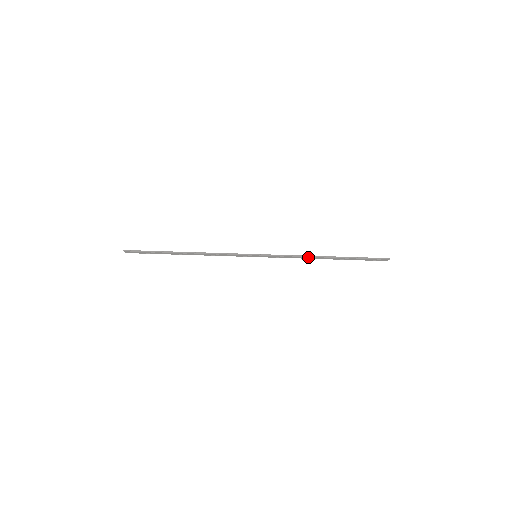
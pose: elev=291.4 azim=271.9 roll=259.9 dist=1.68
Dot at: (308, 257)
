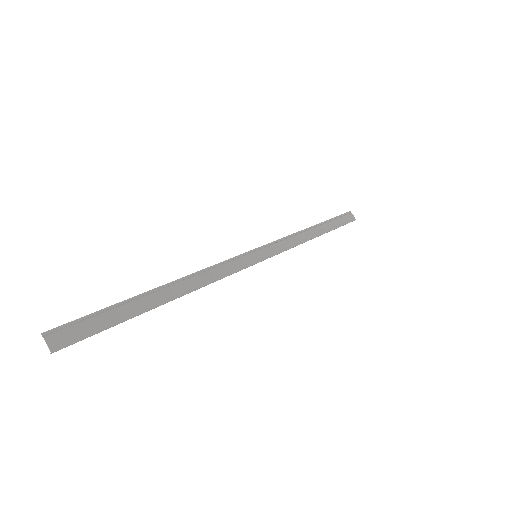
Dot at: (300, 235)
